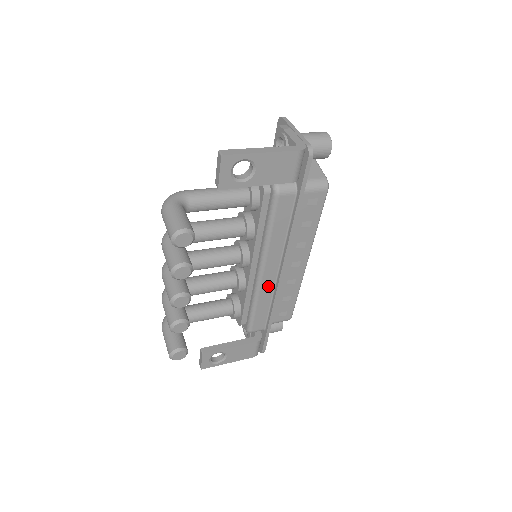
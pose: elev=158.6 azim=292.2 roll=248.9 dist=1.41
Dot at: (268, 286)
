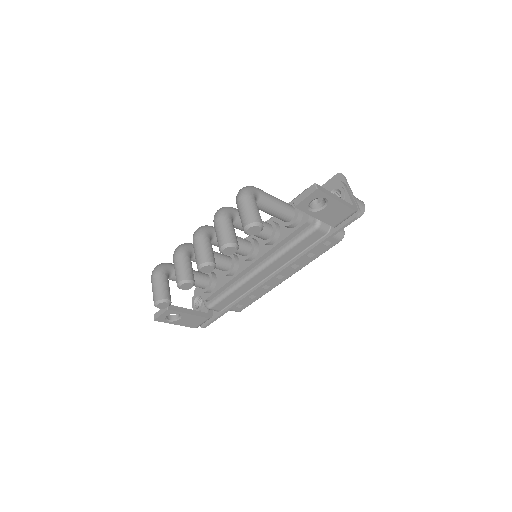
Dot at: (252, 283)
